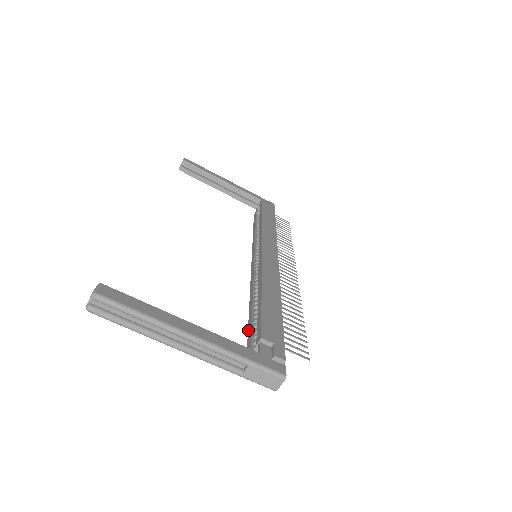
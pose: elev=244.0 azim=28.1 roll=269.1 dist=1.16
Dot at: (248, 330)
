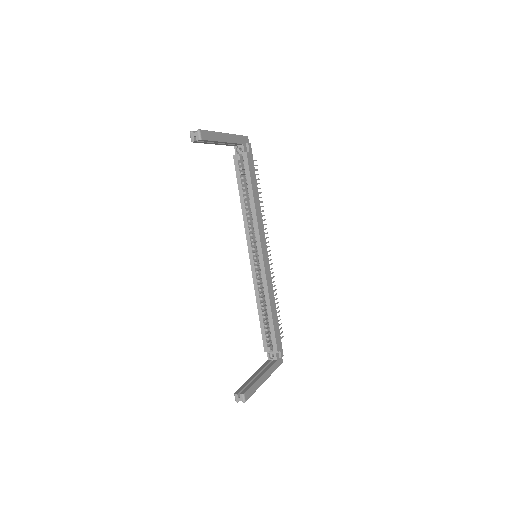
Dot at: (261, 330)
